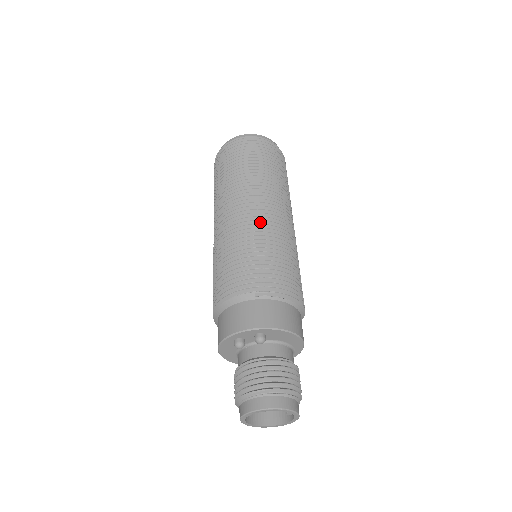
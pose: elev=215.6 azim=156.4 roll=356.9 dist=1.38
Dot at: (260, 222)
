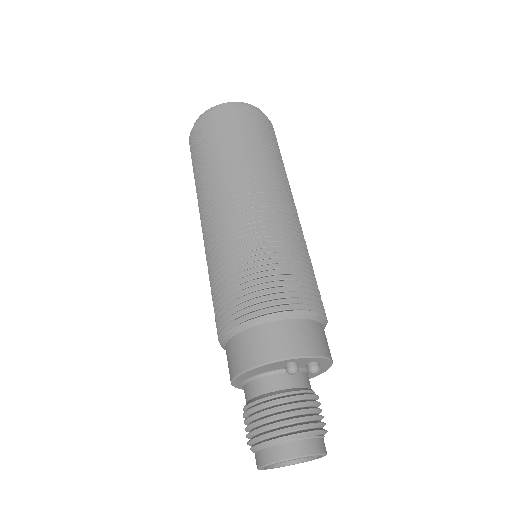
Dot at: (298, 227)
